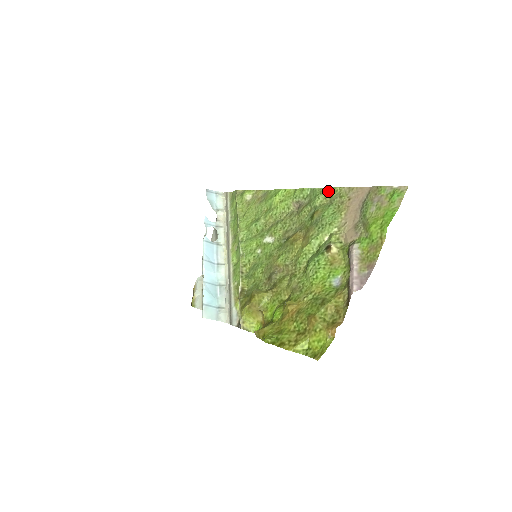
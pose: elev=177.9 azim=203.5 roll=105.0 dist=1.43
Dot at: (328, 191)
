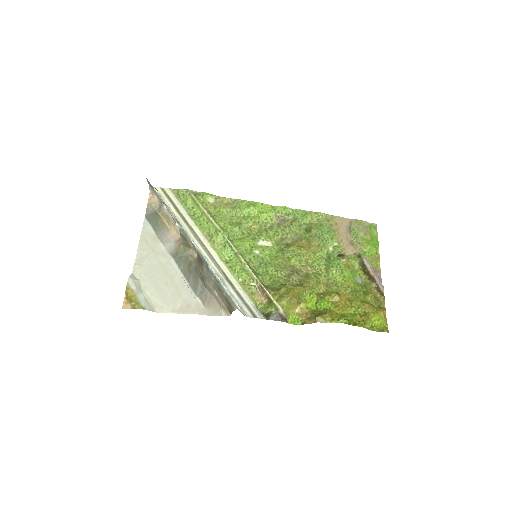
Dot at: (314, 214)
